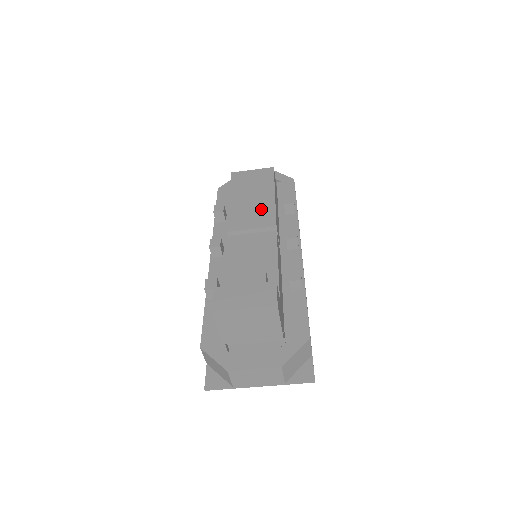
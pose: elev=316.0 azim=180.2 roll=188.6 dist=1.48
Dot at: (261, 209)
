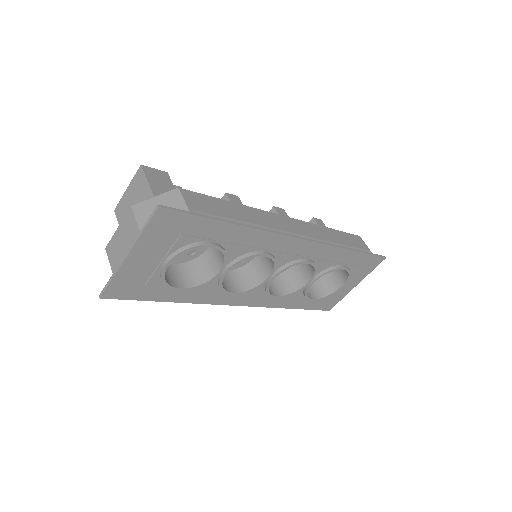
Dot at: occluded
